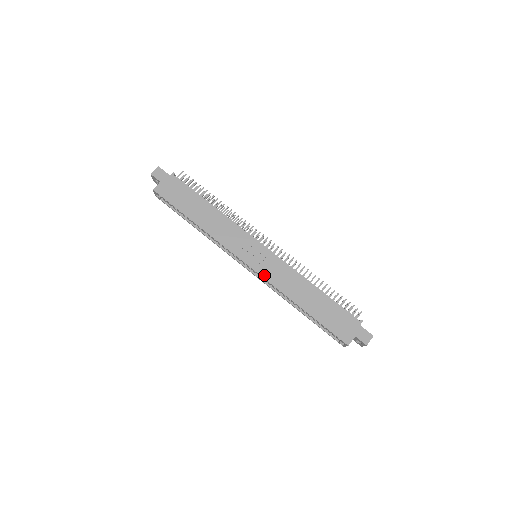
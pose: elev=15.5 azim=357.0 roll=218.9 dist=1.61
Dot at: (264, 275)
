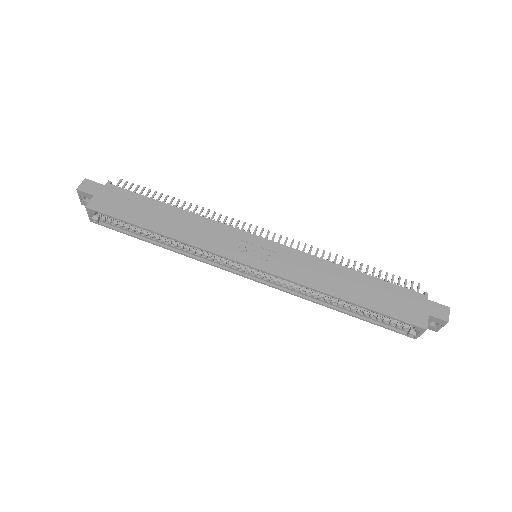
Dot at: (278, 273)
